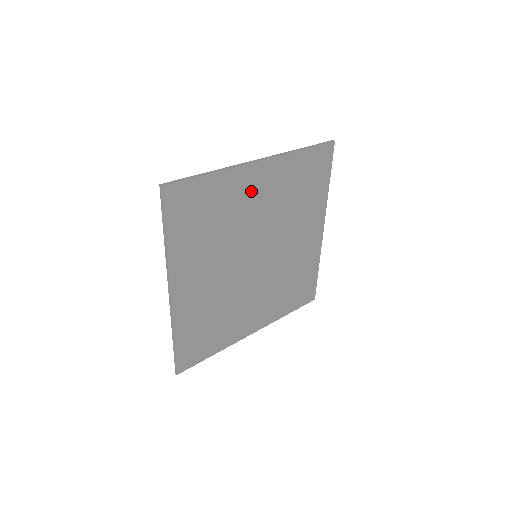
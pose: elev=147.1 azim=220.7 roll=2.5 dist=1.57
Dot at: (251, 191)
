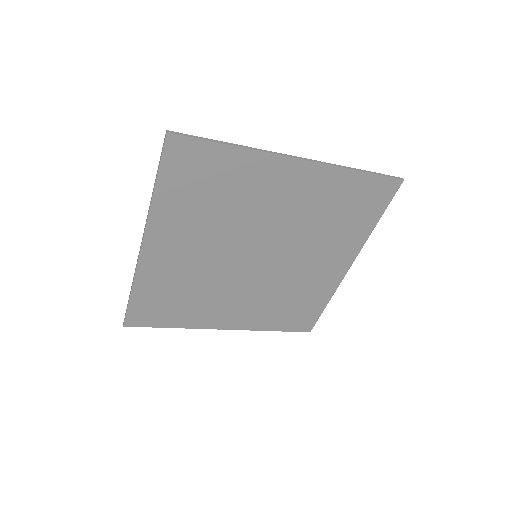
Dot at: (275, 186)
